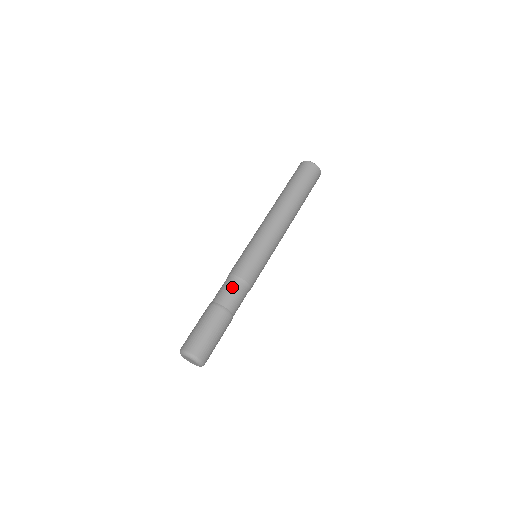
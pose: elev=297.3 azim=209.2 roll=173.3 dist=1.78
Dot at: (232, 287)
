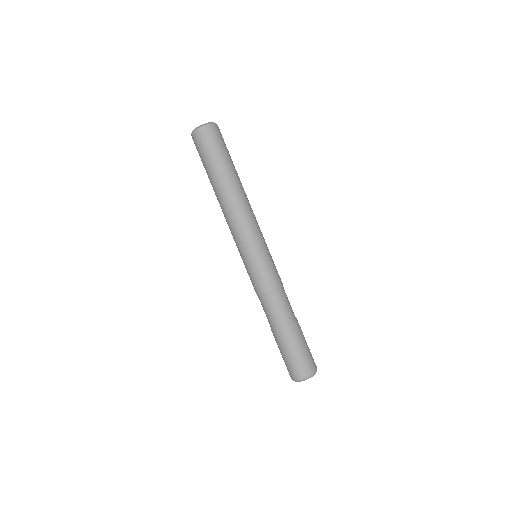
Dot at: (277, 302)
